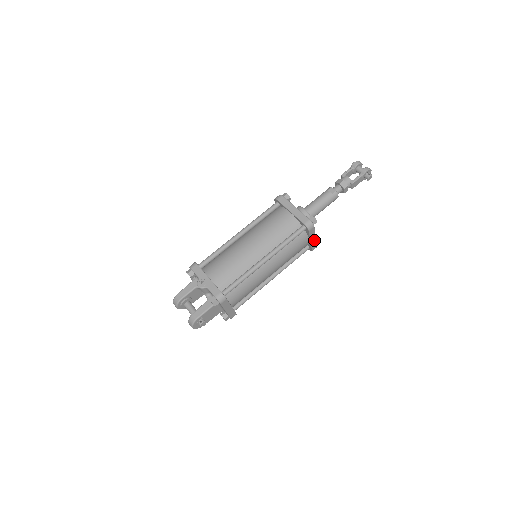
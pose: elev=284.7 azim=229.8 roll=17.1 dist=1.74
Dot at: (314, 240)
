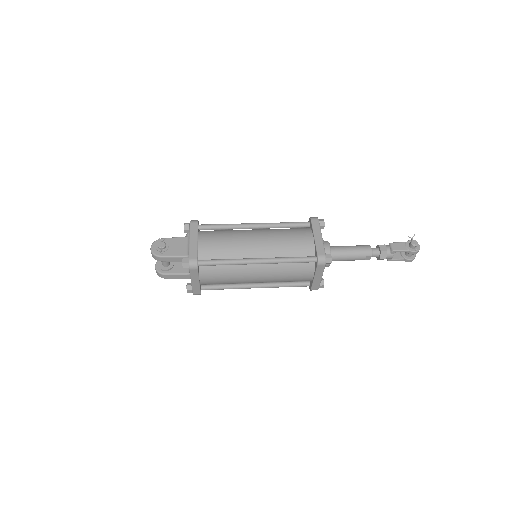
Dot at: (320, 241)
